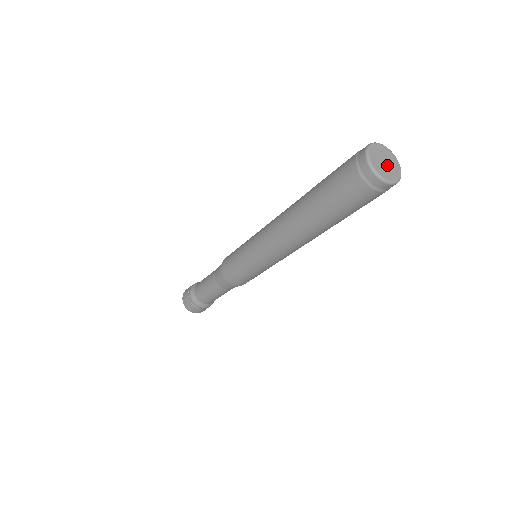
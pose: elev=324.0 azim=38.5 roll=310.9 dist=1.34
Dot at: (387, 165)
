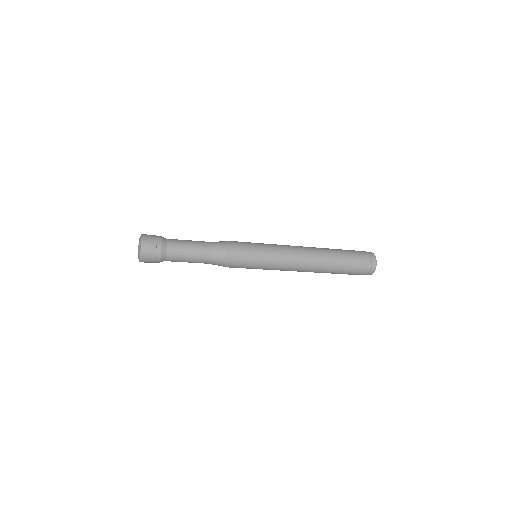
Dot at: occluded
